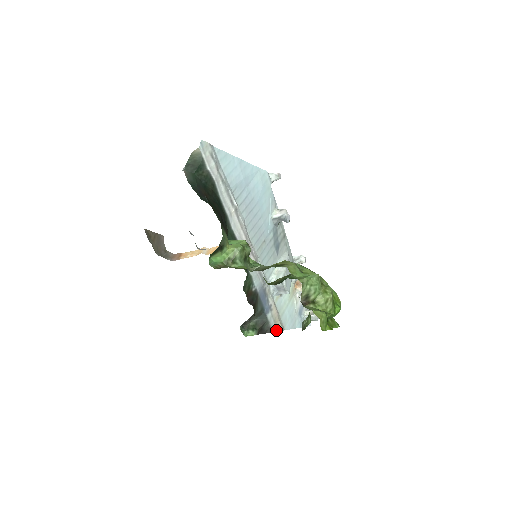
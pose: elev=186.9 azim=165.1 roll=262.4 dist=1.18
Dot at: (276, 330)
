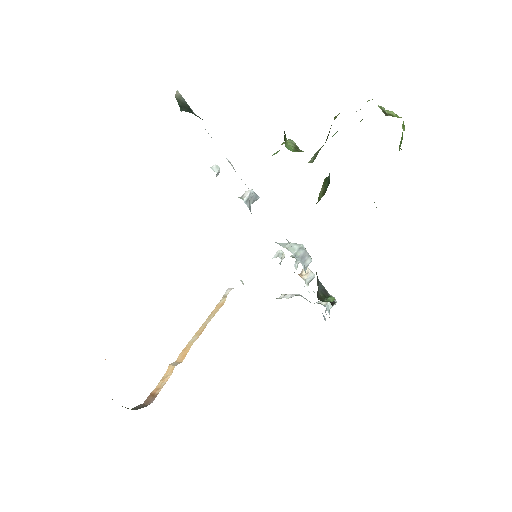
Dot at: occluded
